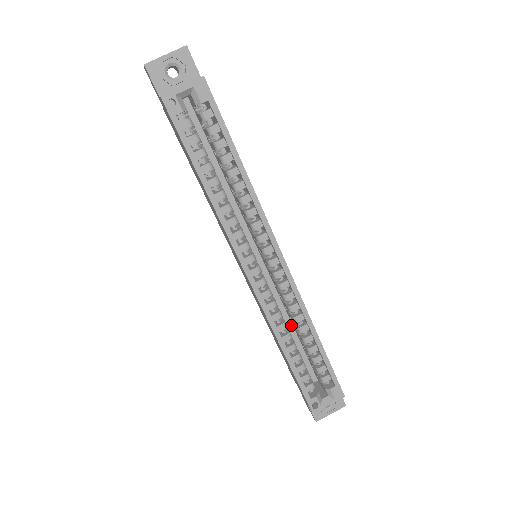
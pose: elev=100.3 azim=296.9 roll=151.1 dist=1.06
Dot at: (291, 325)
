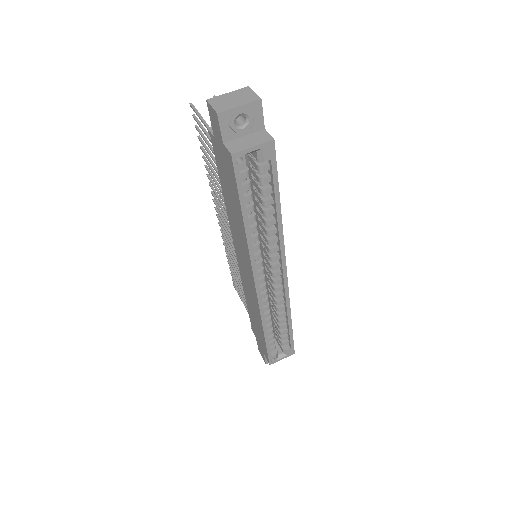
Dot at: occluded
